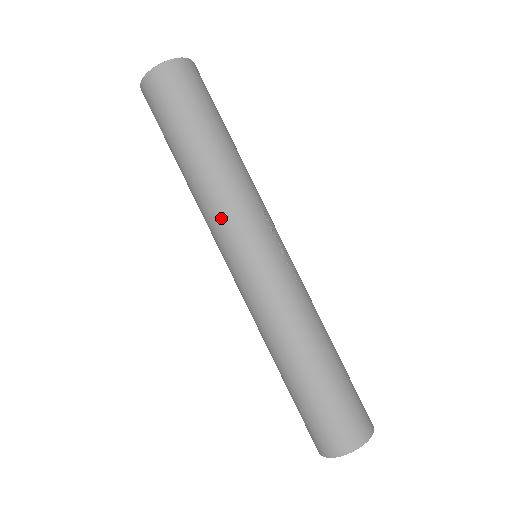
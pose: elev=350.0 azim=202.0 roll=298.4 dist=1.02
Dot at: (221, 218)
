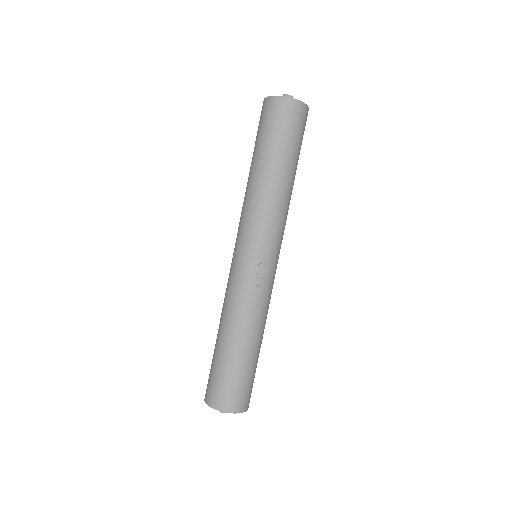
Dot at: (241, 217)
